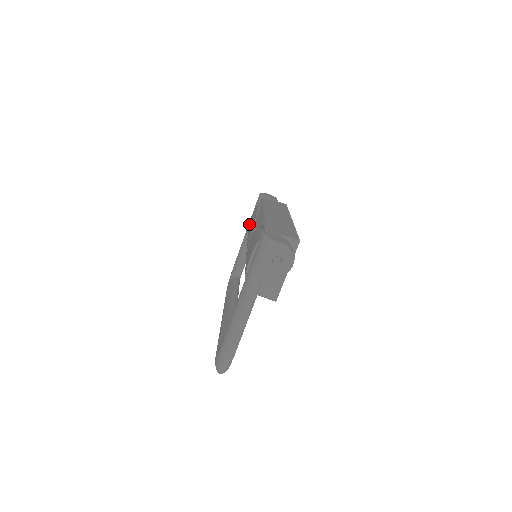
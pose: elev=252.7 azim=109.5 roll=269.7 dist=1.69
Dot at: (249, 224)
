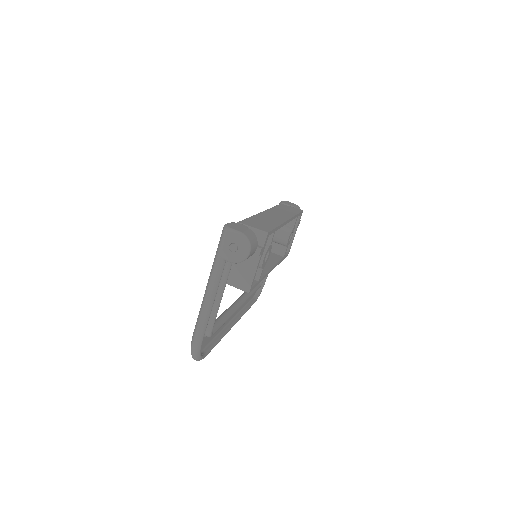
Dot at: occluded
